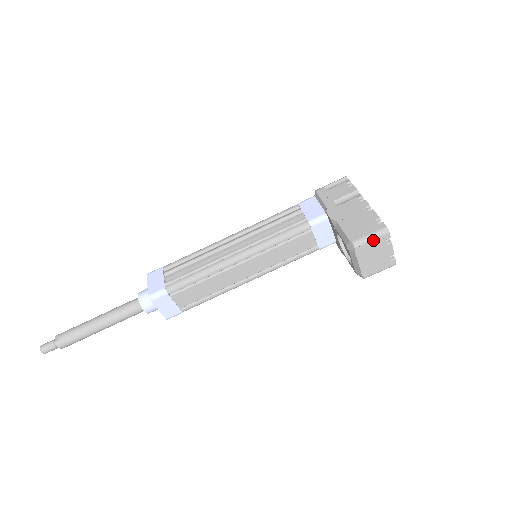
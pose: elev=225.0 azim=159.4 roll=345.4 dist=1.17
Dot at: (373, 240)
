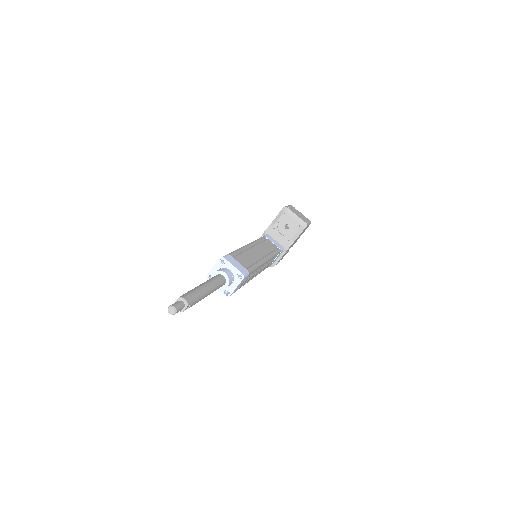
Dot at: (290, 206)
